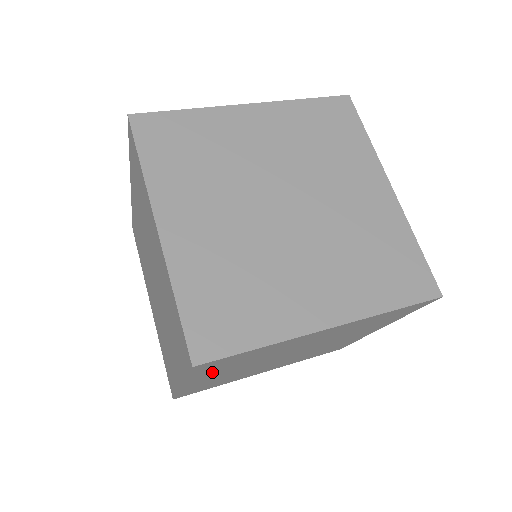
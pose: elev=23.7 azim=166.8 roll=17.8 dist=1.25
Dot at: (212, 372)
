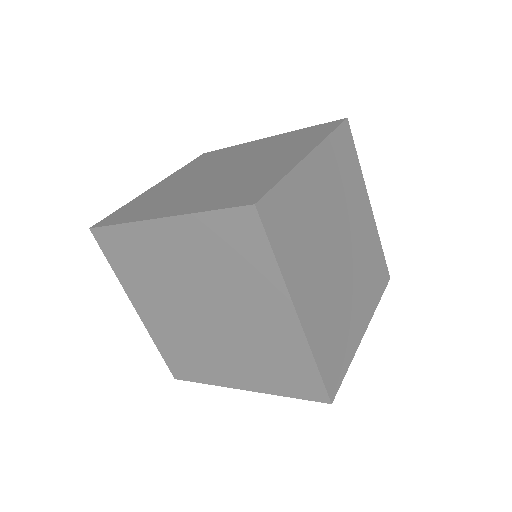
Dot at: (293, 260)
